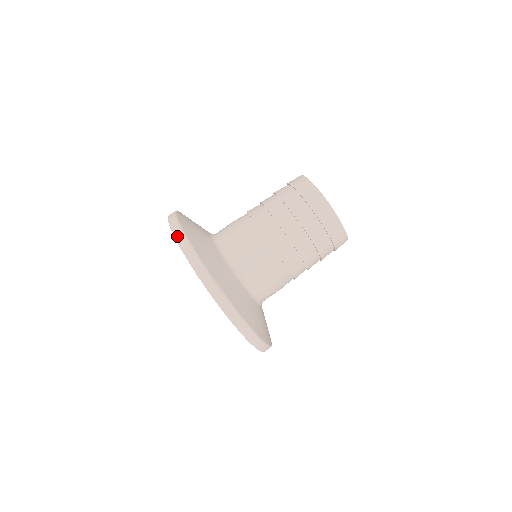
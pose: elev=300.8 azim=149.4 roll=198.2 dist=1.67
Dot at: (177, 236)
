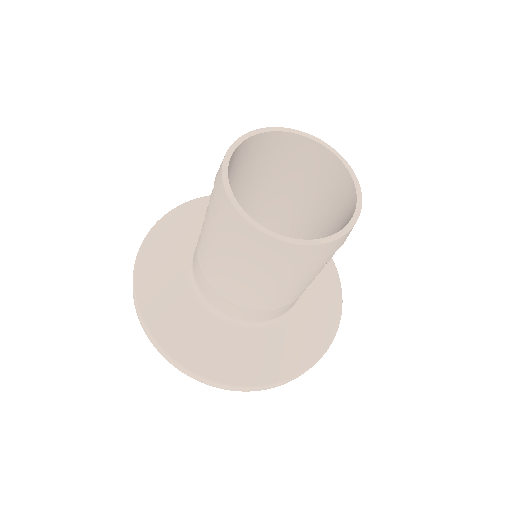
Dot at: occluded
